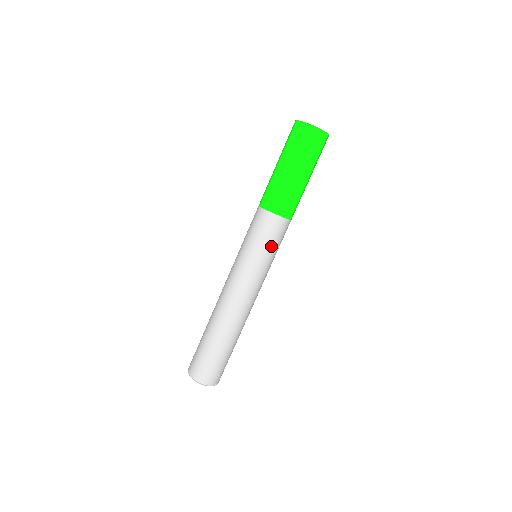
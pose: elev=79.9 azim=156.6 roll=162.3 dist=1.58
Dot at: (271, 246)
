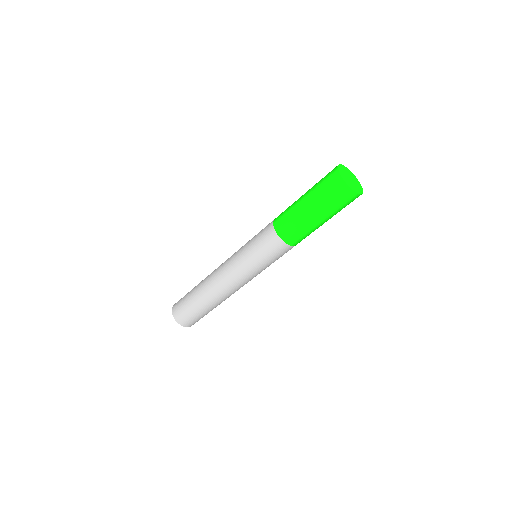
Dot at: (273, 261)
